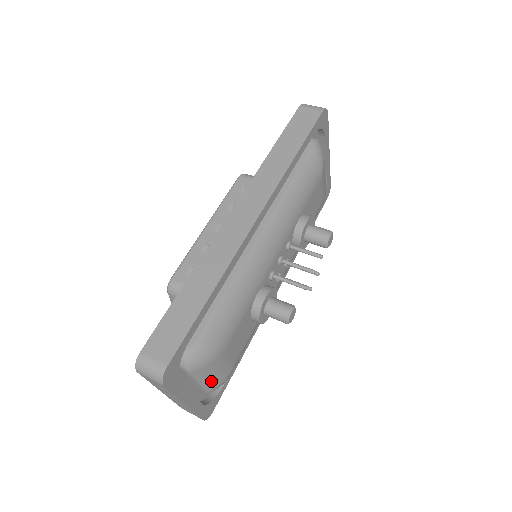
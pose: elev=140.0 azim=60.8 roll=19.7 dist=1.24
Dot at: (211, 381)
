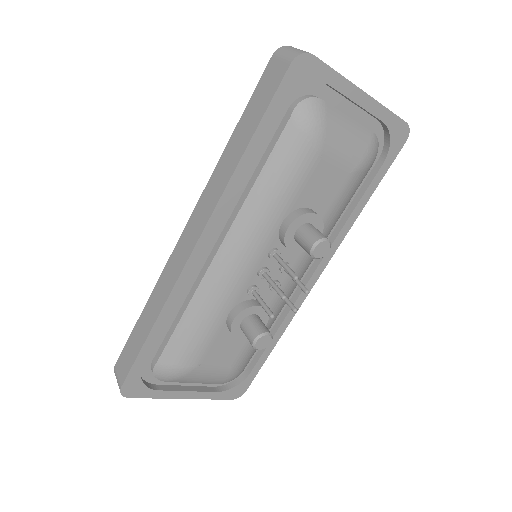
Dot at: (207, 381)
